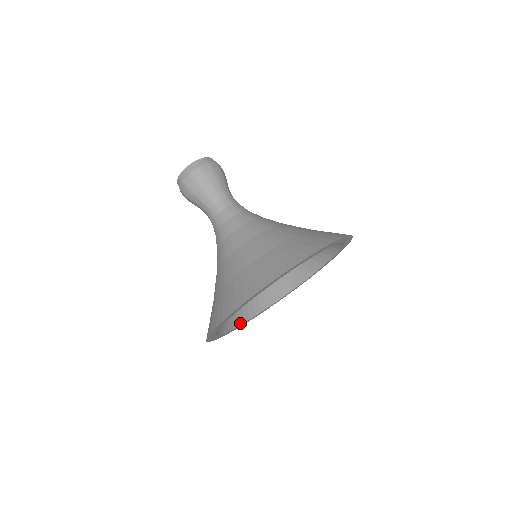
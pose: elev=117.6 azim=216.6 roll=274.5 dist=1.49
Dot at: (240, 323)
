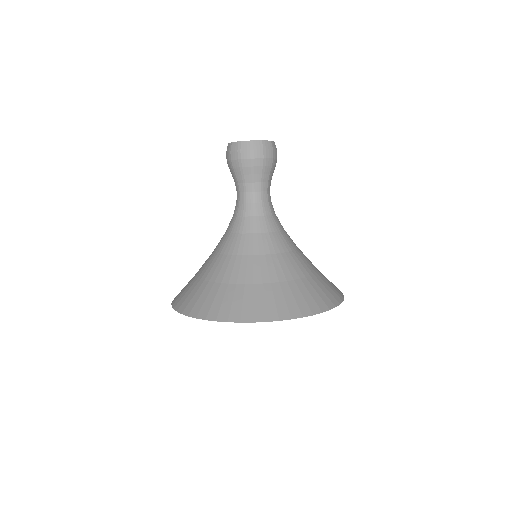
Dot at: occluded
